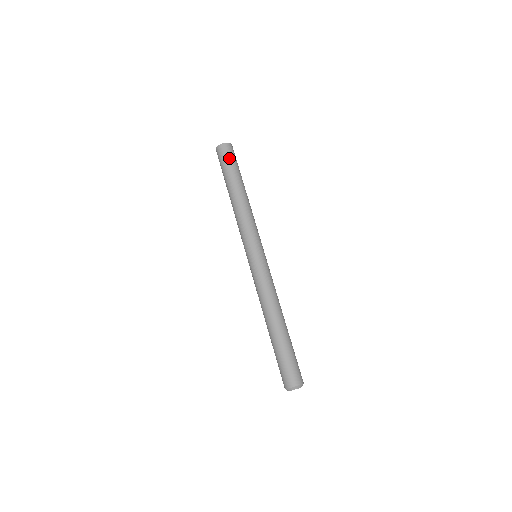
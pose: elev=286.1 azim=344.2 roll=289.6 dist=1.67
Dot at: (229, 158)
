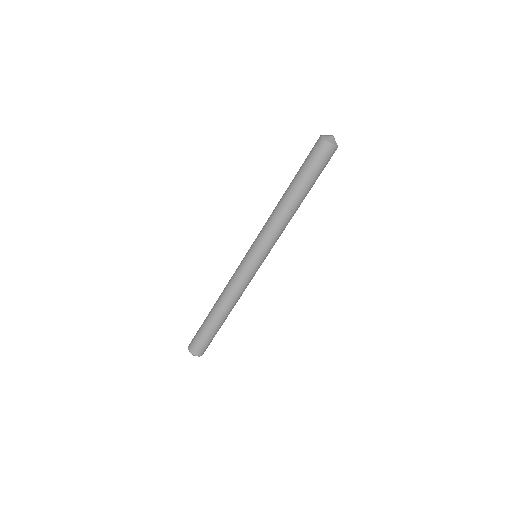
Dot at: (318, 162)
